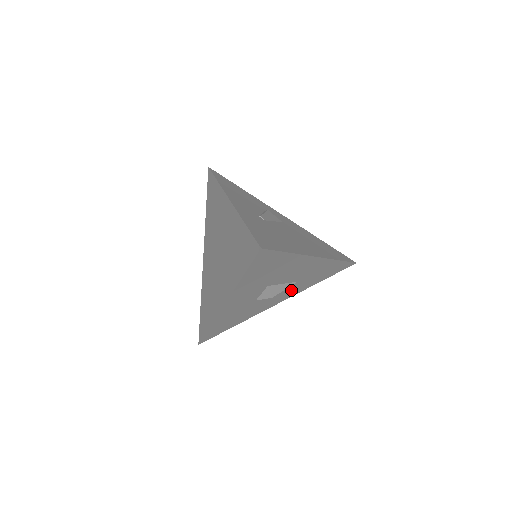
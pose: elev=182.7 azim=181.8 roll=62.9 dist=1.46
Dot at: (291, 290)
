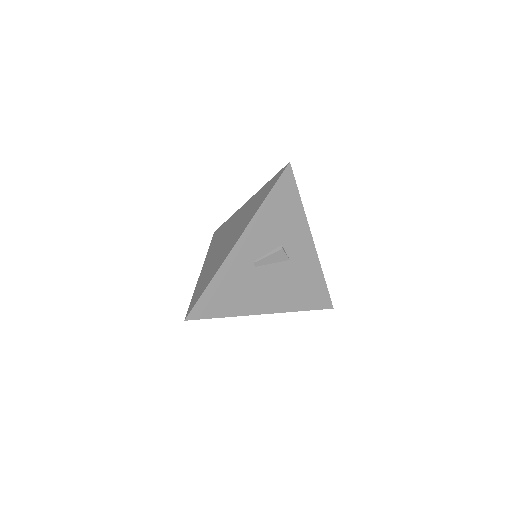
Dot at: occluded
